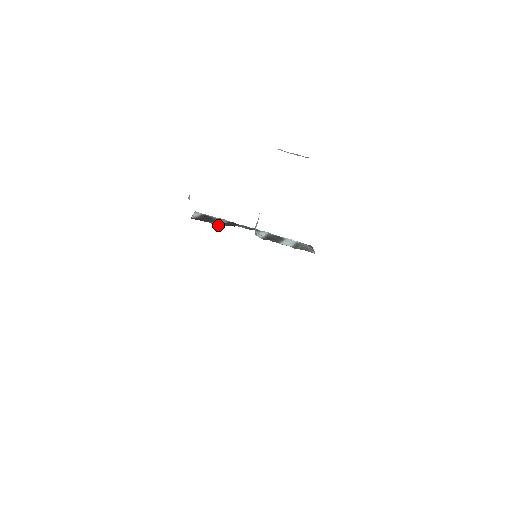
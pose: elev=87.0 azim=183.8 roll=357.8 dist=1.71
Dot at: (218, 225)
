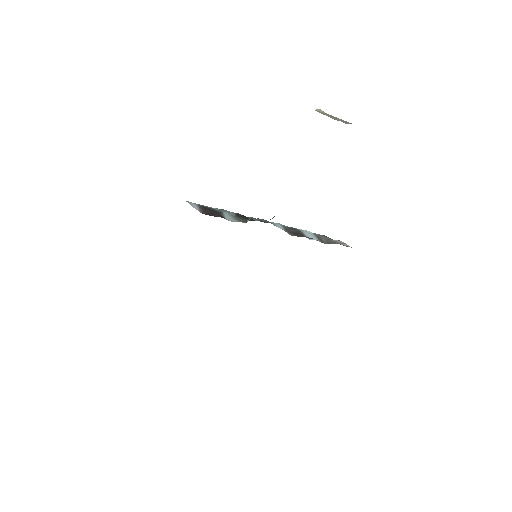
Dot at: occluded
